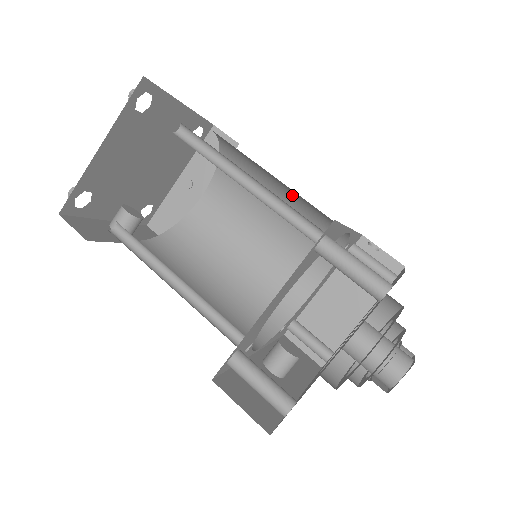
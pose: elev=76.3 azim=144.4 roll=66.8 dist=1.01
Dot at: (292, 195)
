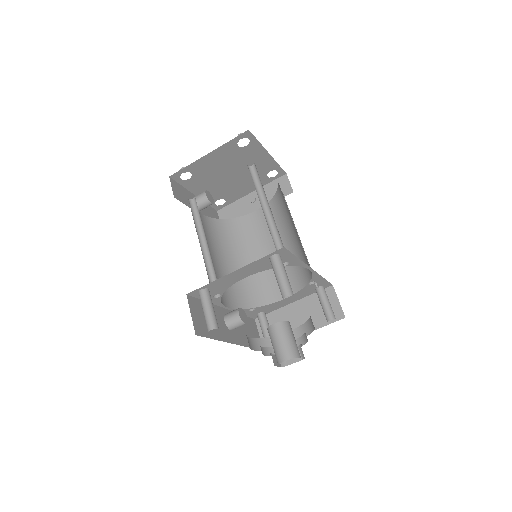
Dot at: (297, 235)
